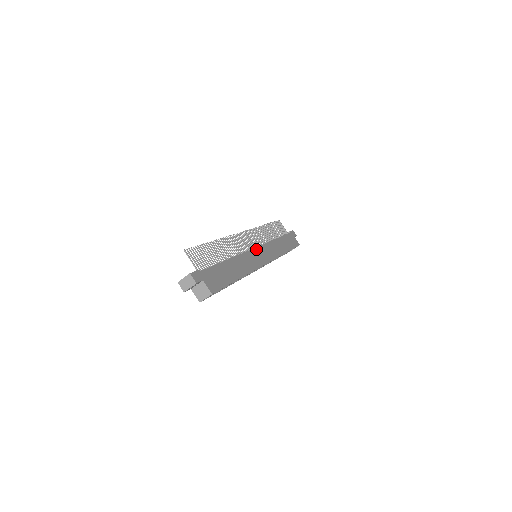
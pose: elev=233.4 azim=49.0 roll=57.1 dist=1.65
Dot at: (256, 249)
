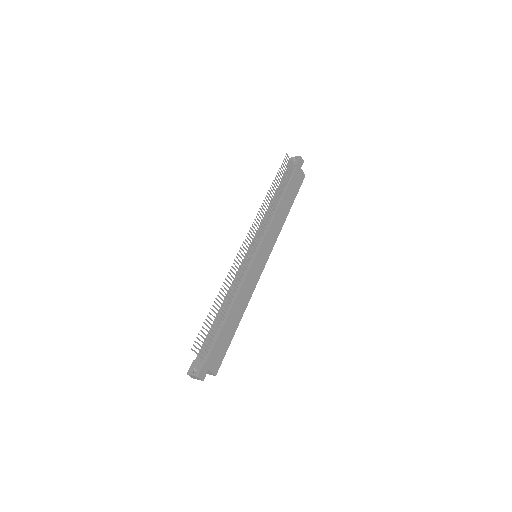
Dot at: (257, 256)
